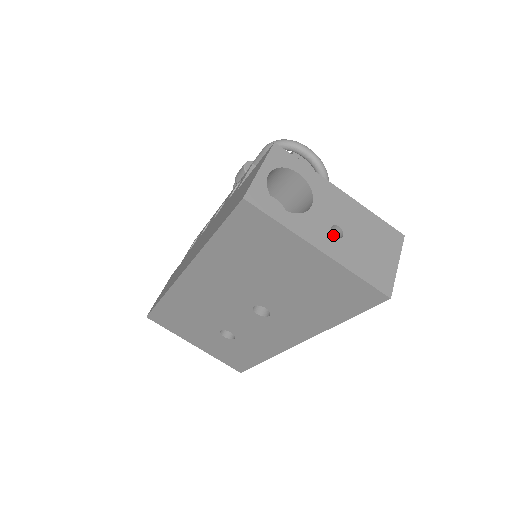
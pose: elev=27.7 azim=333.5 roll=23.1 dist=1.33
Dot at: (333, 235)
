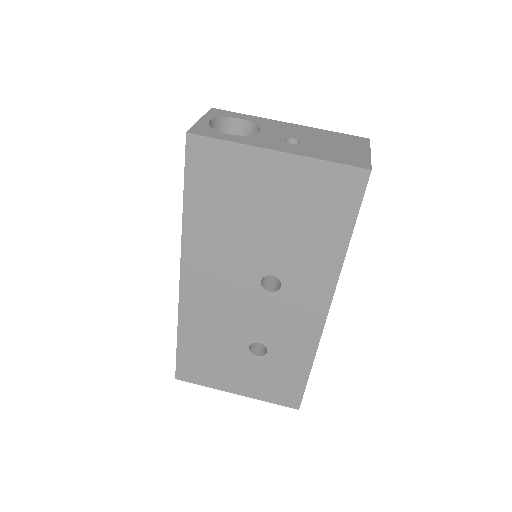
Dot at: occluded
